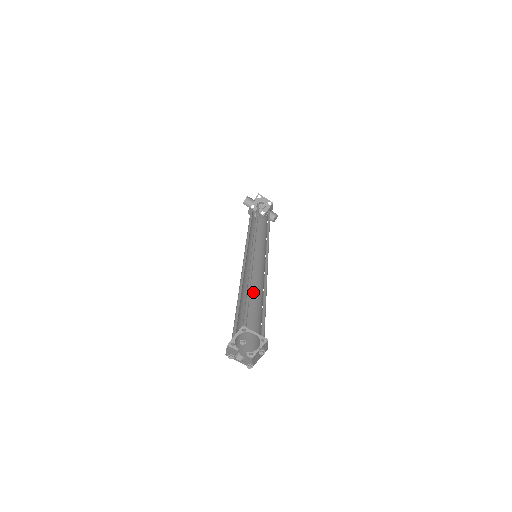
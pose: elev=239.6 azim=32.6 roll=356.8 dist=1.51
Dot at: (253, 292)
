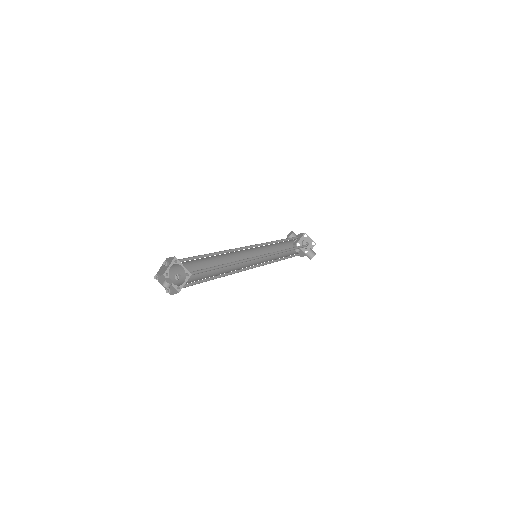
Dot at: (229, 271)
